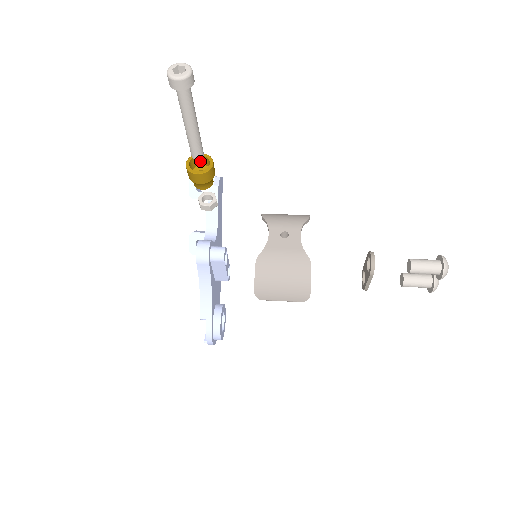
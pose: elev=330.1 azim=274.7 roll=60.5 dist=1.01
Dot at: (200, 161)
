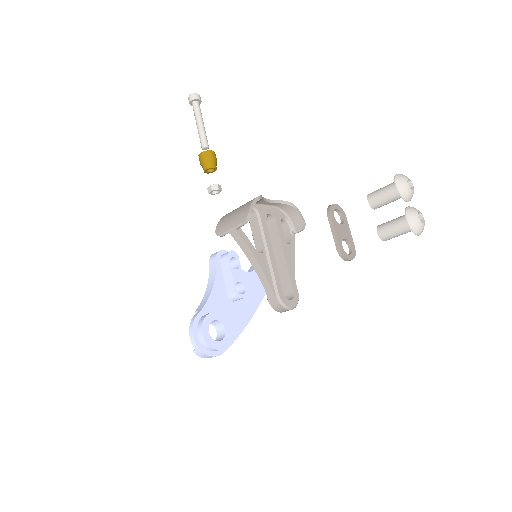
Dot at: occluded
